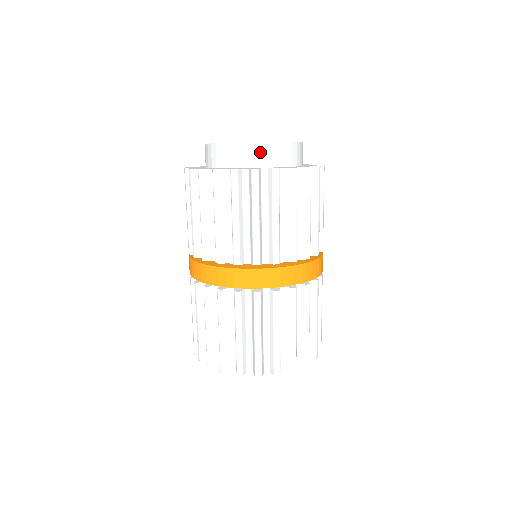
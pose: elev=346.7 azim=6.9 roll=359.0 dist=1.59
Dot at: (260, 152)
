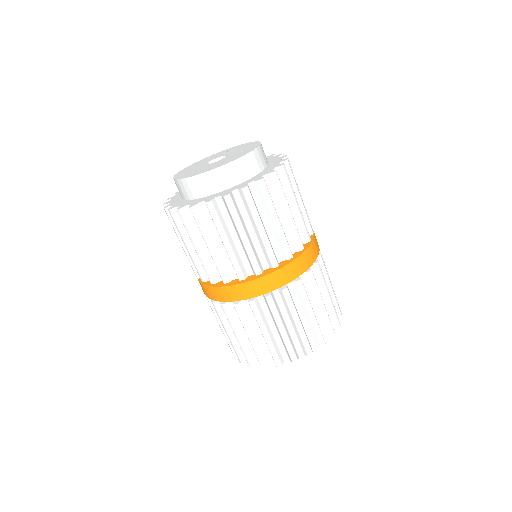
Dot at: (261, 154)
